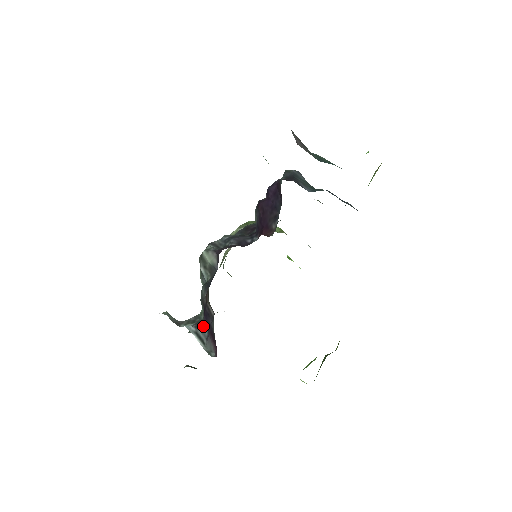
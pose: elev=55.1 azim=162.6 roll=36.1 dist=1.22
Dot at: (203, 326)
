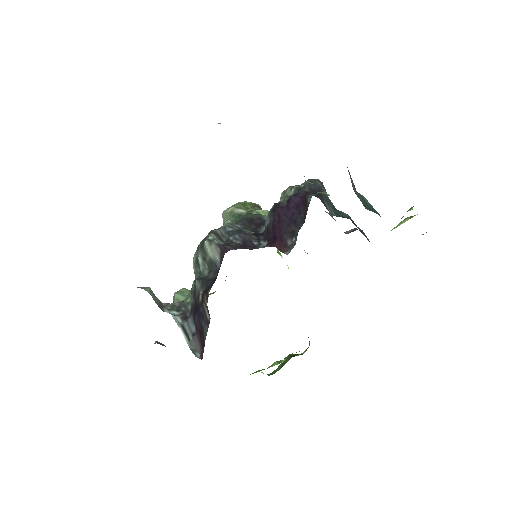
Dot at: (190, 320)
